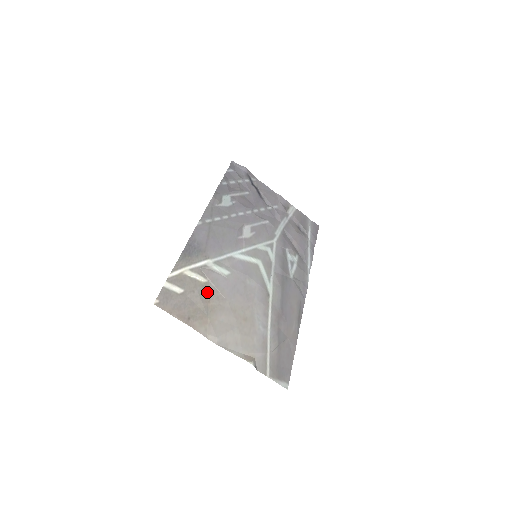
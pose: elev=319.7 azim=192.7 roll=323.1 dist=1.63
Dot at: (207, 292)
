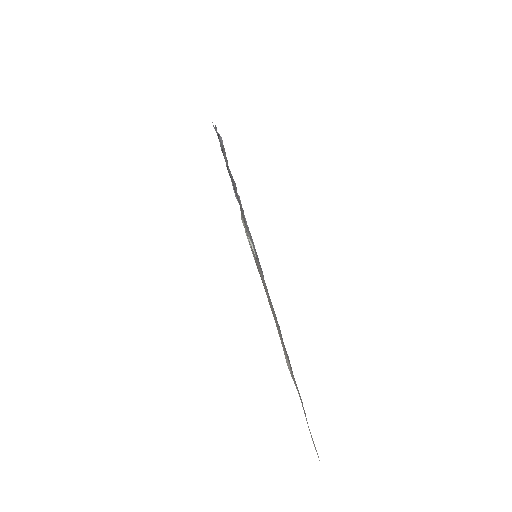
Dot at: occluded
